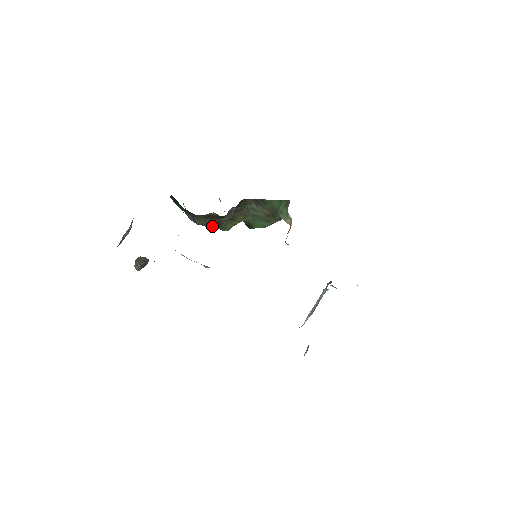
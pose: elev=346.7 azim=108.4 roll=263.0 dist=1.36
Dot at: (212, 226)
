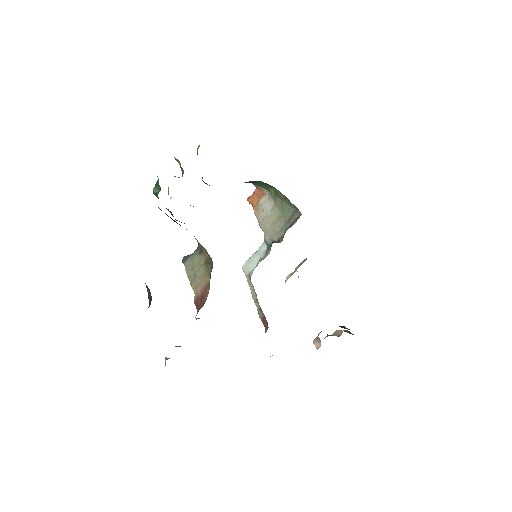
Dot at: occluded
